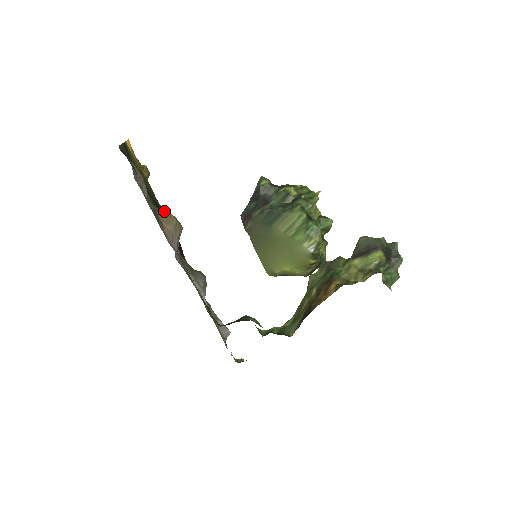
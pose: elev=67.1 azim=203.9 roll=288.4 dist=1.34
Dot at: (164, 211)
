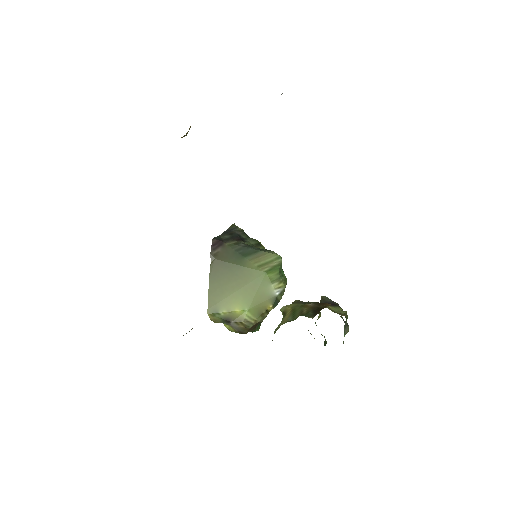
Dot at: occluded
